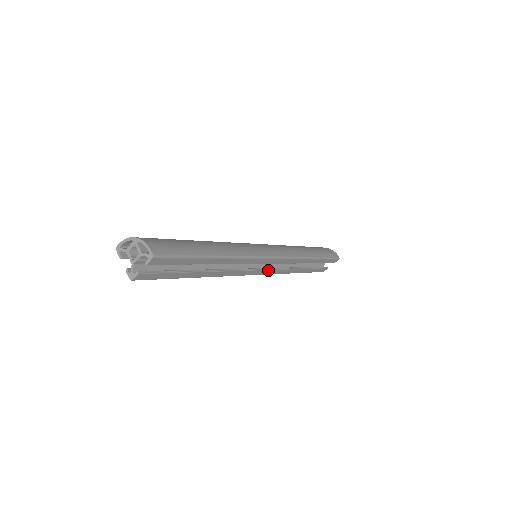
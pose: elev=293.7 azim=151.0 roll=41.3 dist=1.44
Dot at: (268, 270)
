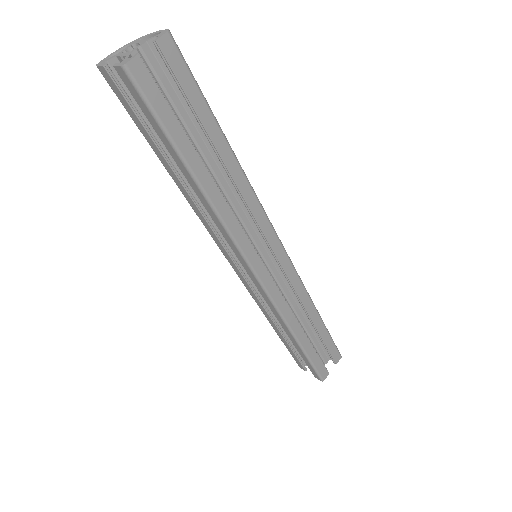
Dot at: (273, 282)
